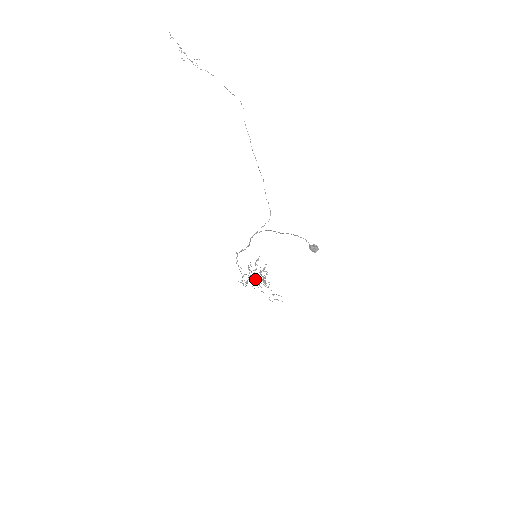
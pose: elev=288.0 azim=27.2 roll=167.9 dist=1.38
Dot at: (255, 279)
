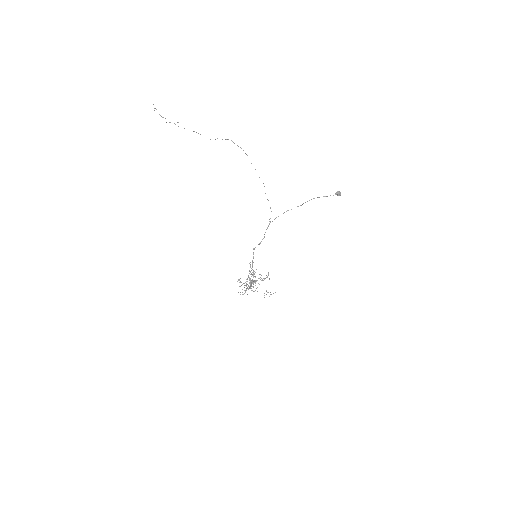
Dot at: occluded
